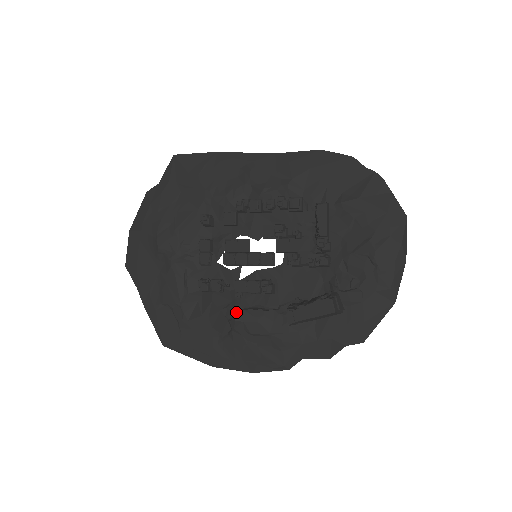
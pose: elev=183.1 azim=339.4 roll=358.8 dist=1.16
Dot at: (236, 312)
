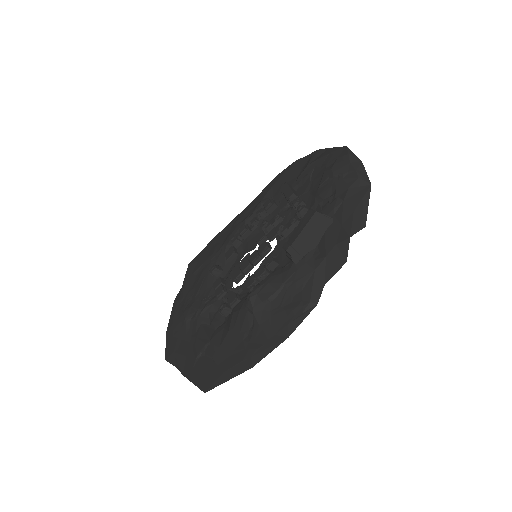
Dot at: occluded
